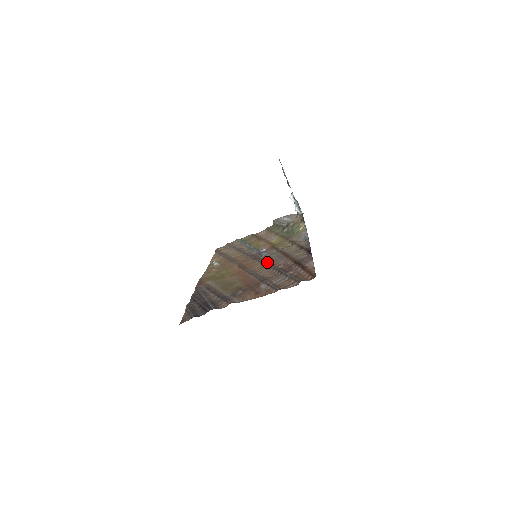
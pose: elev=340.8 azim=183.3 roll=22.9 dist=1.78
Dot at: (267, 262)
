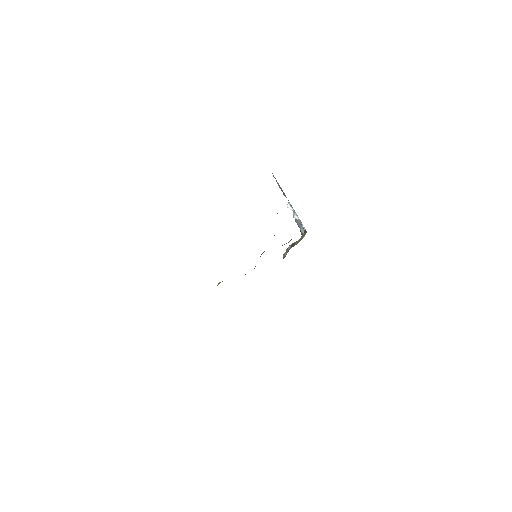
Dot at: occluded
